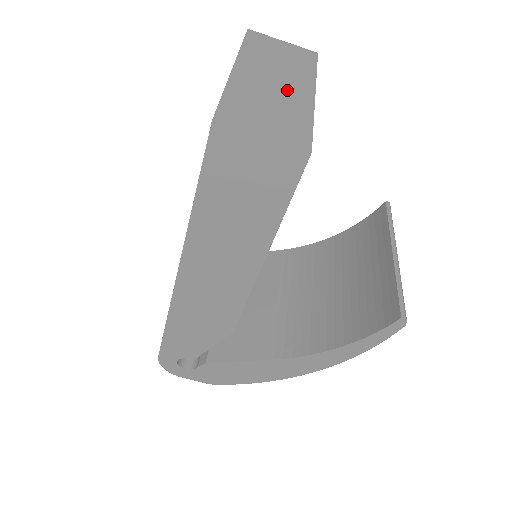
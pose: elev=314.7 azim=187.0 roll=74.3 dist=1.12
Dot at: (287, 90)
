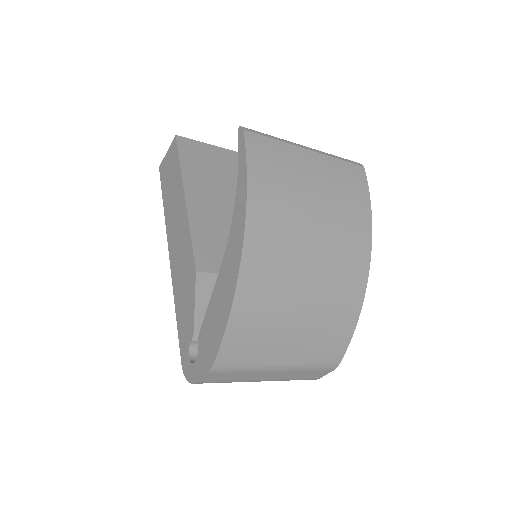
Dot at: occluded
